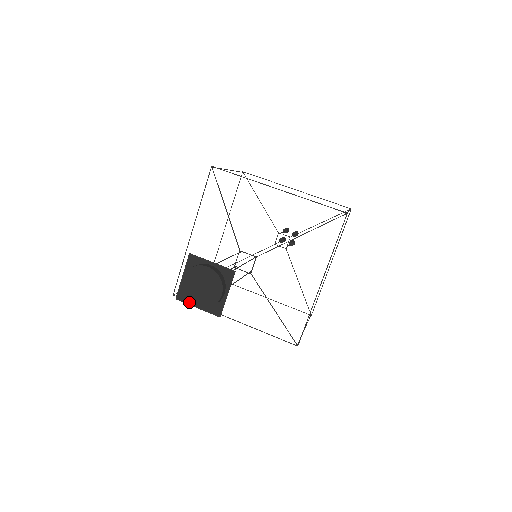
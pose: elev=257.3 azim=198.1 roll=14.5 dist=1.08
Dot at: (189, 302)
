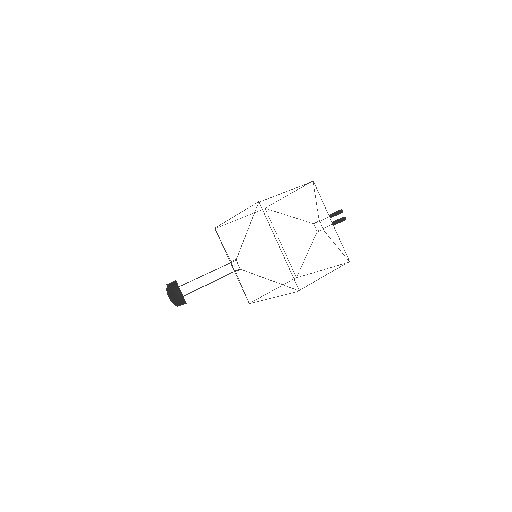
Dot at: (175, 305)
